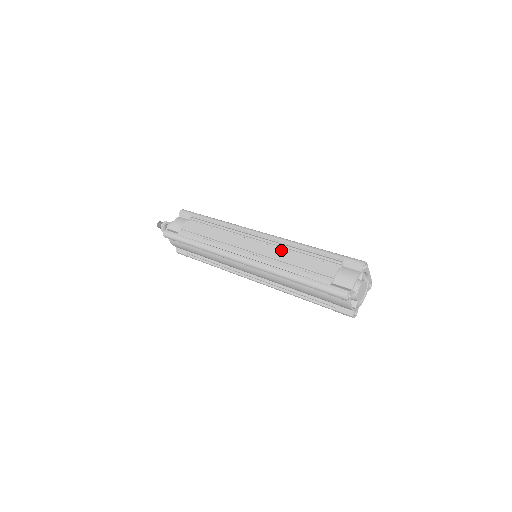
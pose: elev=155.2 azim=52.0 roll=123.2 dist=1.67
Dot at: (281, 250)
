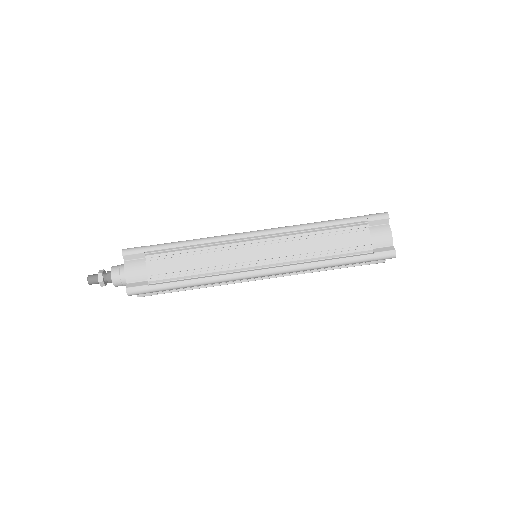
Dot at: (298, 242)
